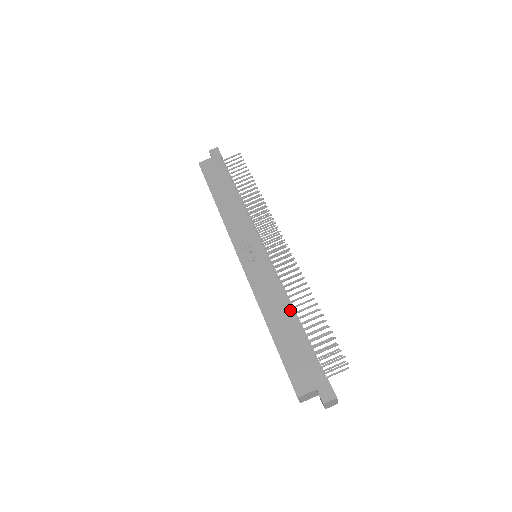
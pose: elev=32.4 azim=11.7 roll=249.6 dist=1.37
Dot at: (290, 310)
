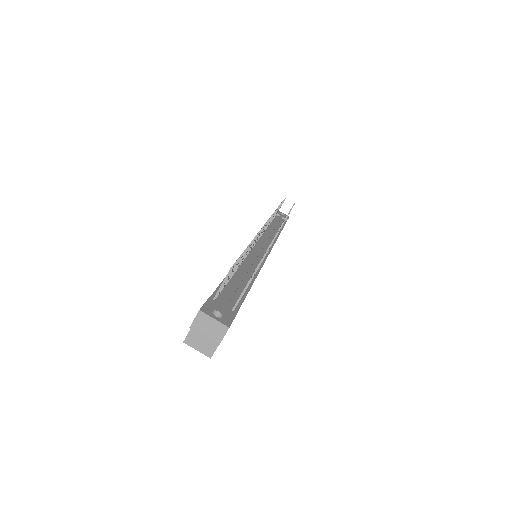
Dot at: occluded
